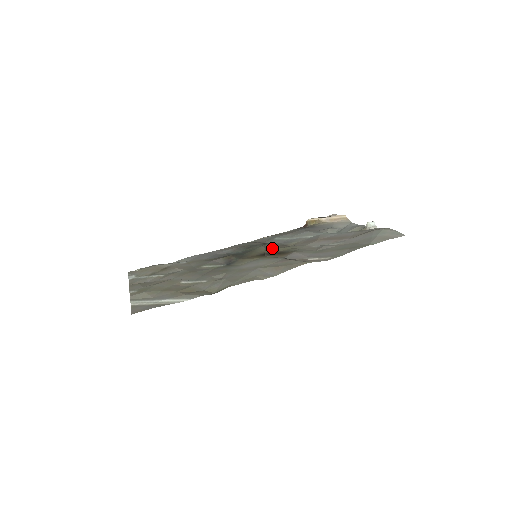
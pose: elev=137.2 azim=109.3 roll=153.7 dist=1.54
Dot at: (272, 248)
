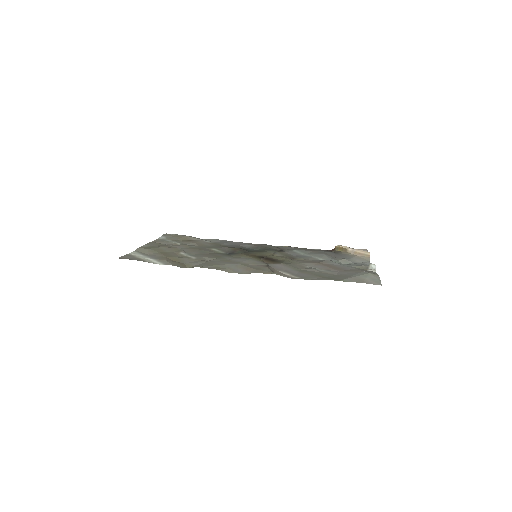
Dot at: (278, 256)
